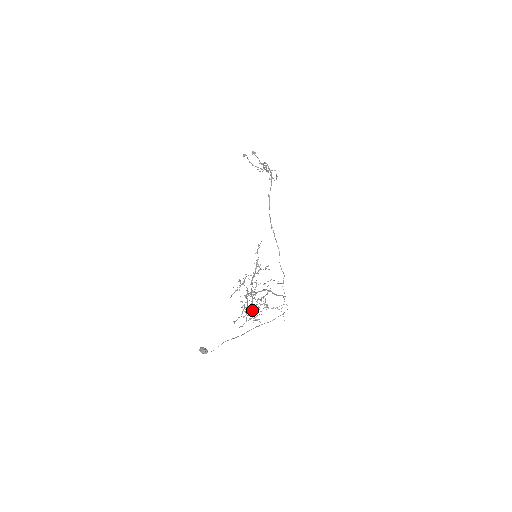
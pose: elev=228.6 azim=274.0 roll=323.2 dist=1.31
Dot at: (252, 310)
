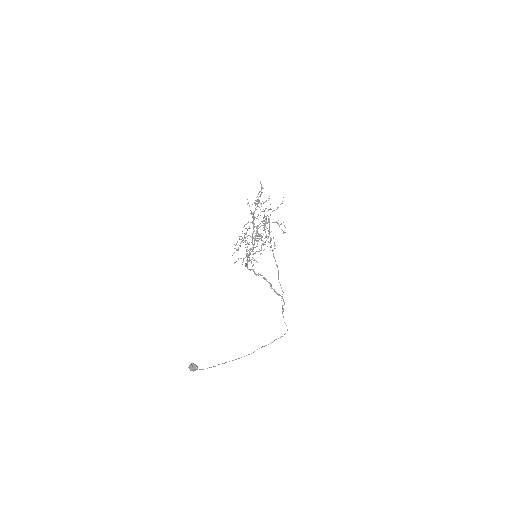
Dot at: (252, 265)
